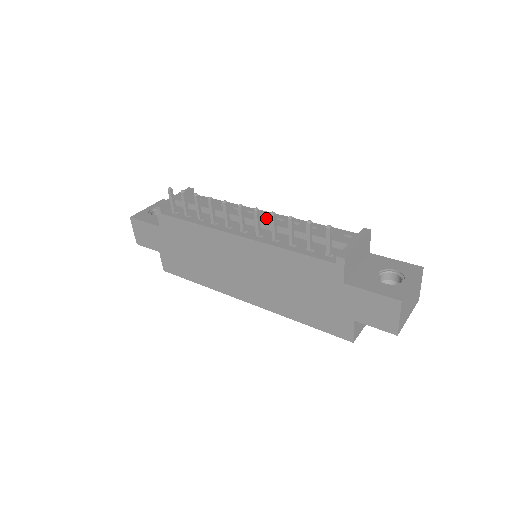
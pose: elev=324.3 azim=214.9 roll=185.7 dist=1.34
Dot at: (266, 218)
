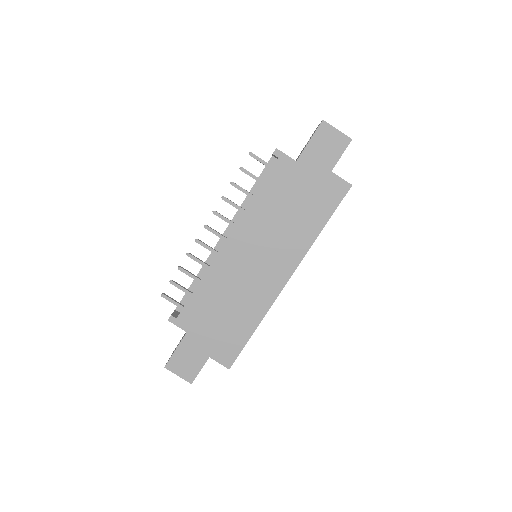
Dot at: occluded
